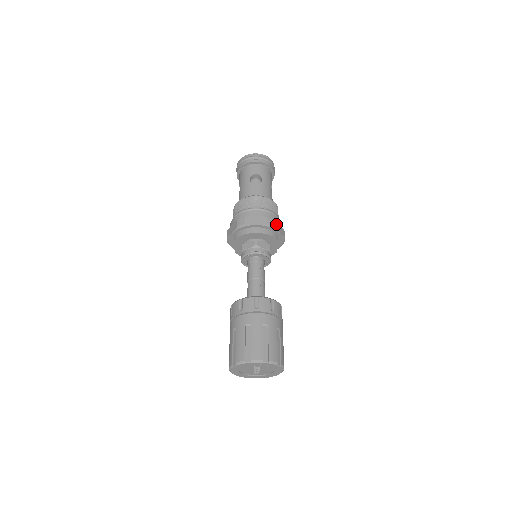
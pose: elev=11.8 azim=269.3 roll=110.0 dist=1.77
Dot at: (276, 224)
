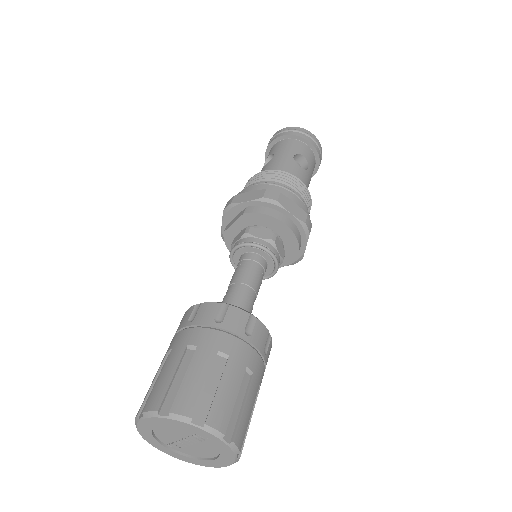
Dot at: occluded
